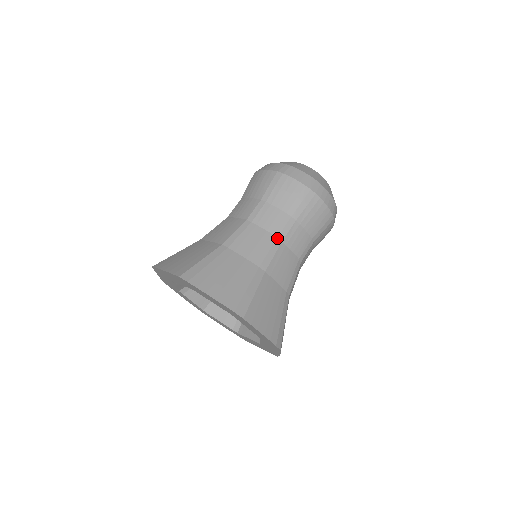
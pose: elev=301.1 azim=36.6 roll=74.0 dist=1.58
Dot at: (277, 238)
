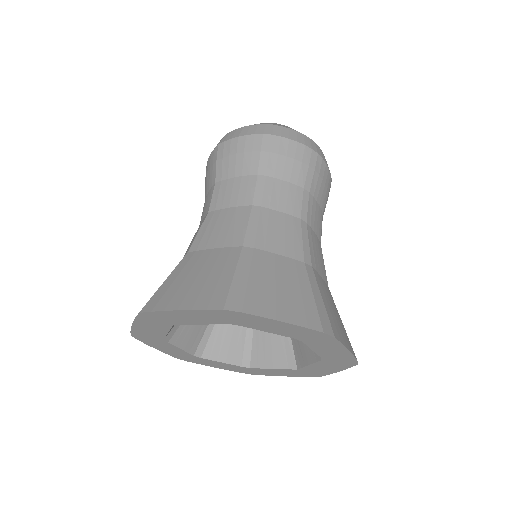
Dot at: (301, 220)
